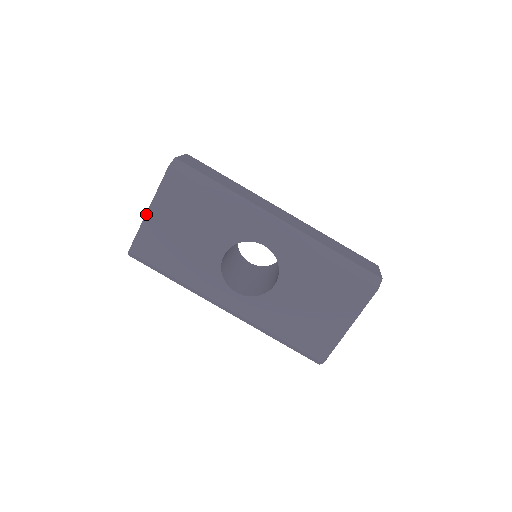
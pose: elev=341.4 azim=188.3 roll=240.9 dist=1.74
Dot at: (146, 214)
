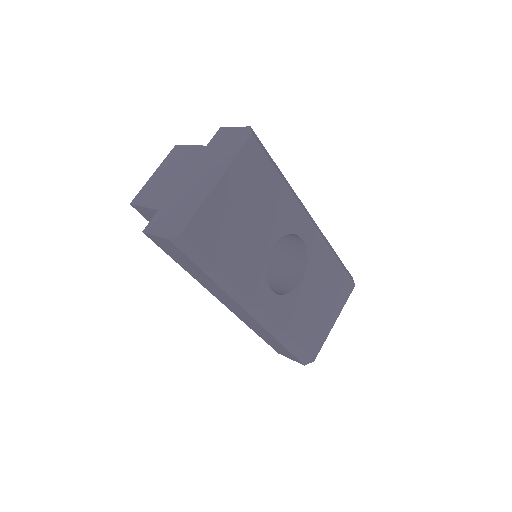
Dot at: (216, 185)
